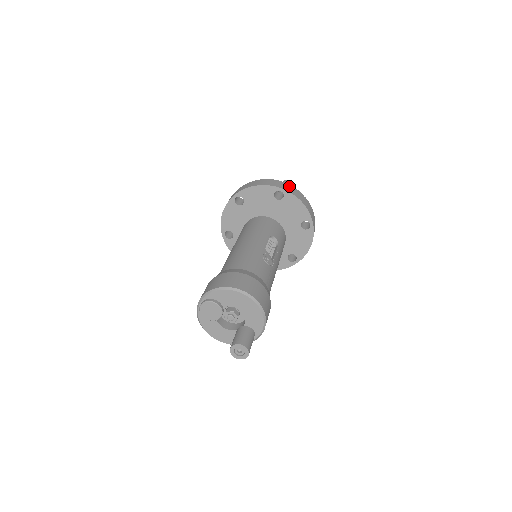
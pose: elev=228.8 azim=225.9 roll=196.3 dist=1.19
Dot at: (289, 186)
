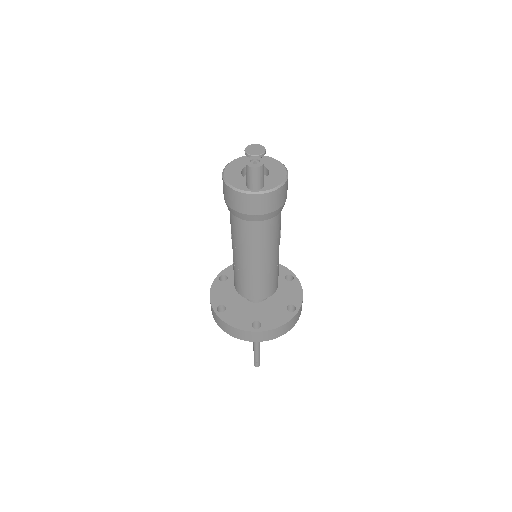
Dot at: occluded
